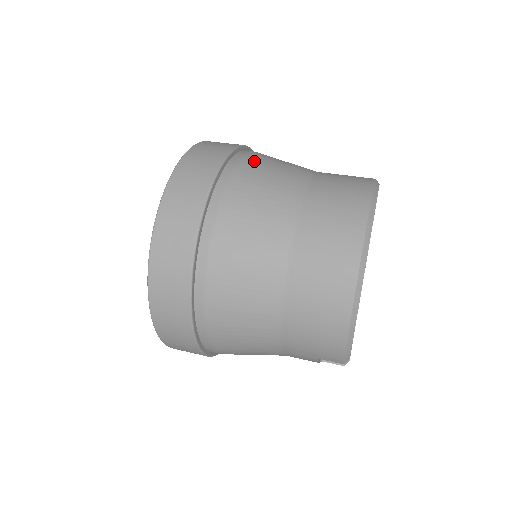
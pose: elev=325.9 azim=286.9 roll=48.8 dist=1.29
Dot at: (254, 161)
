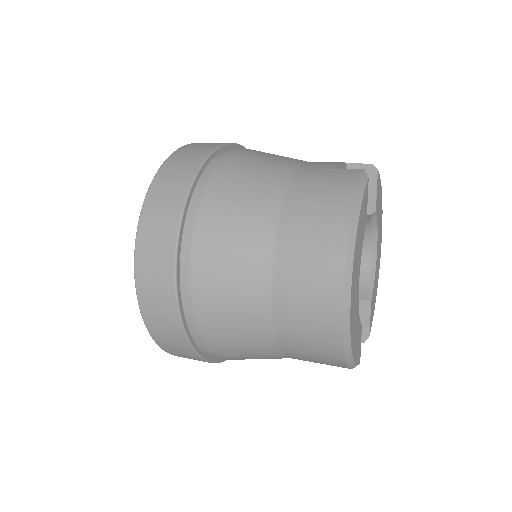
Dot at: (215, 200)
